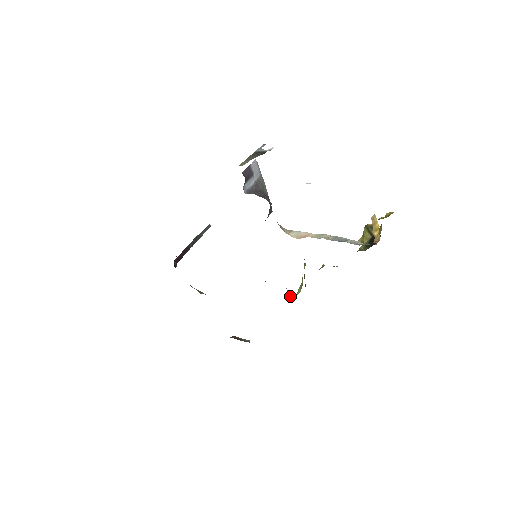
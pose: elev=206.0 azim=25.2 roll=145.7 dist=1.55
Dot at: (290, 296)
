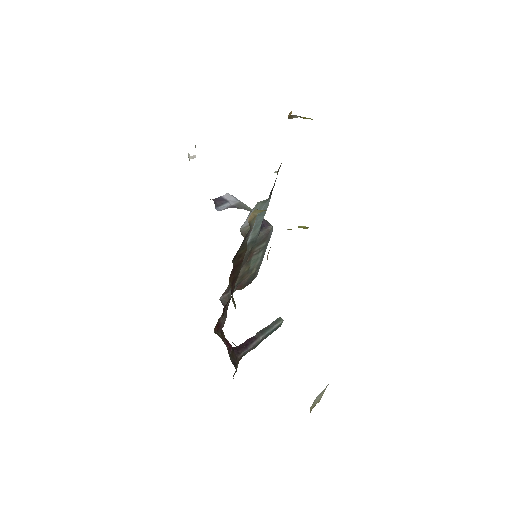
Dot at: occluded
